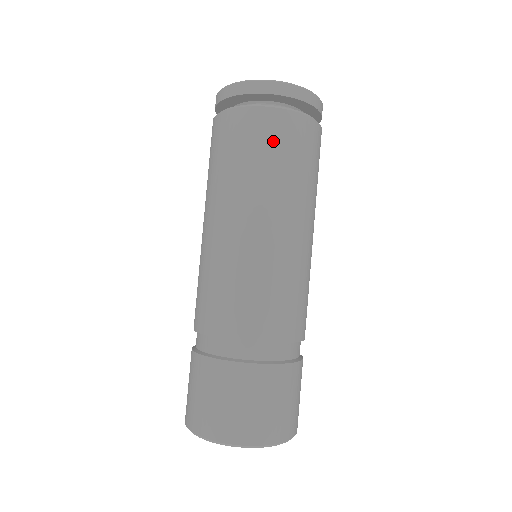
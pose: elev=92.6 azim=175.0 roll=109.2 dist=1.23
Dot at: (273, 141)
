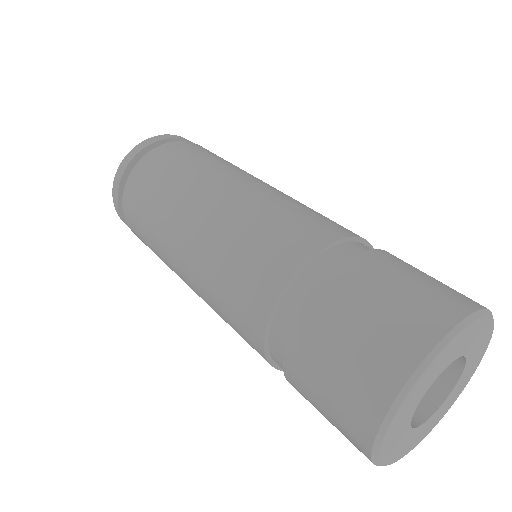
Dot at: (189, 152)
